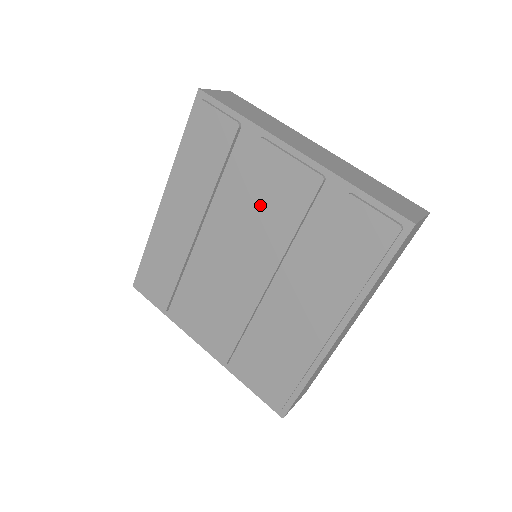
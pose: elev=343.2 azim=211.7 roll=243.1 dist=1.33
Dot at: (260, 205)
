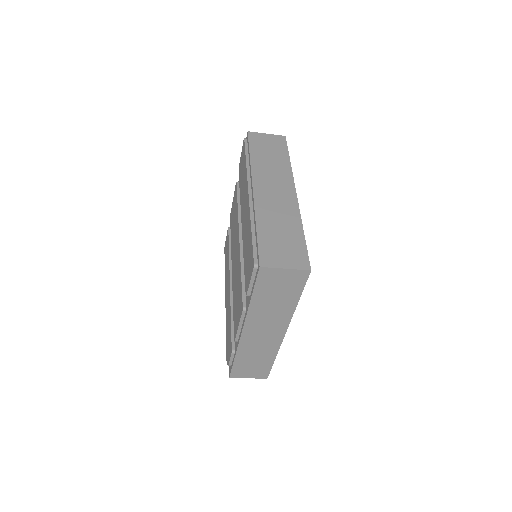
Dot at: (233, 226)
